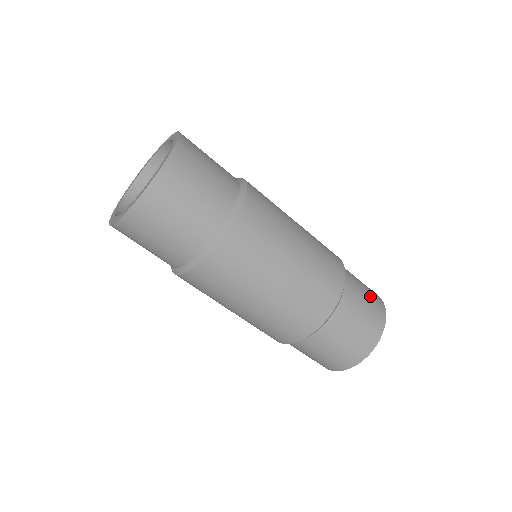
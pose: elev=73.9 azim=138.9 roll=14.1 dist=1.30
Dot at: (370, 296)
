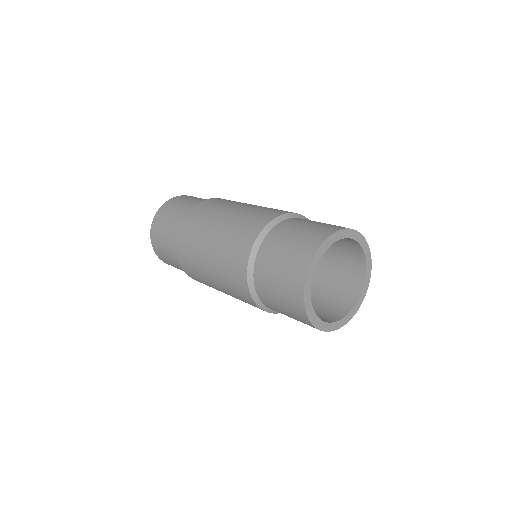
Dot at: (326, 224)
